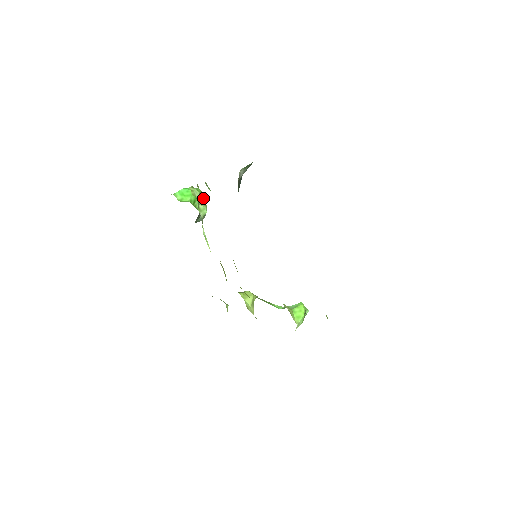
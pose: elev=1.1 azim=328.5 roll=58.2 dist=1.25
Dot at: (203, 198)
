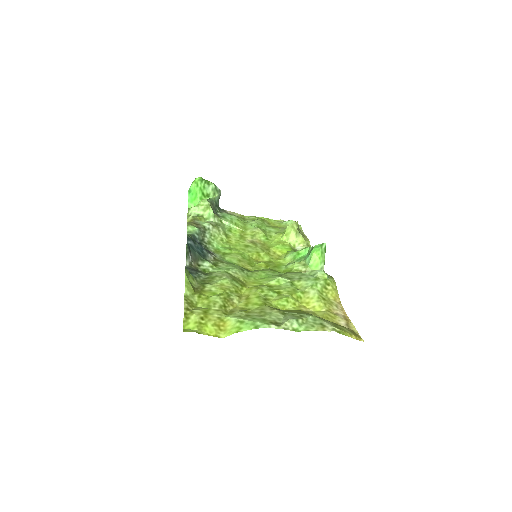
Dot at: (202, 202)
